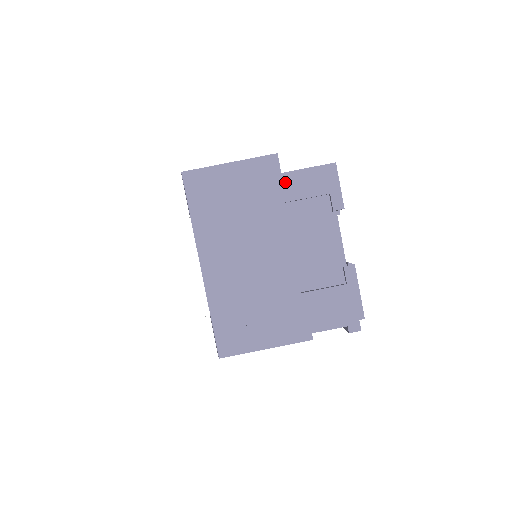
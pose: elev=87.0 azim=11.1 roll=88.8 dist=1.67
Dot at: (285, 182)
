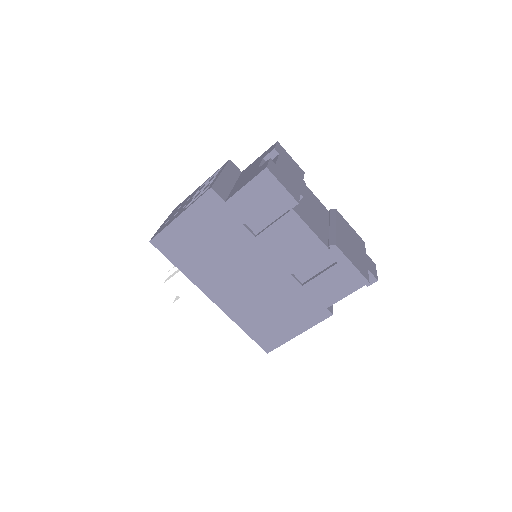
Dot at: (233, 208)
